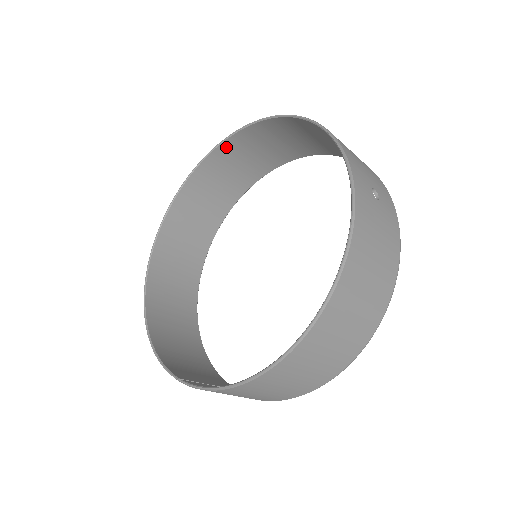
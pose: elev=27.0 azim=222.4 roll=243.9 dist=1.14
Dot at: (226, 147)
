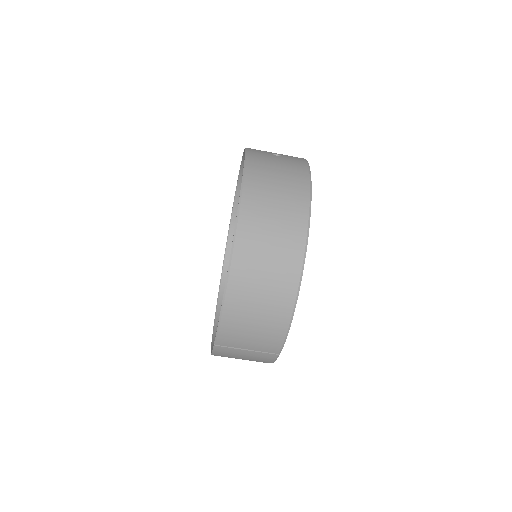
Dot at: occluded
